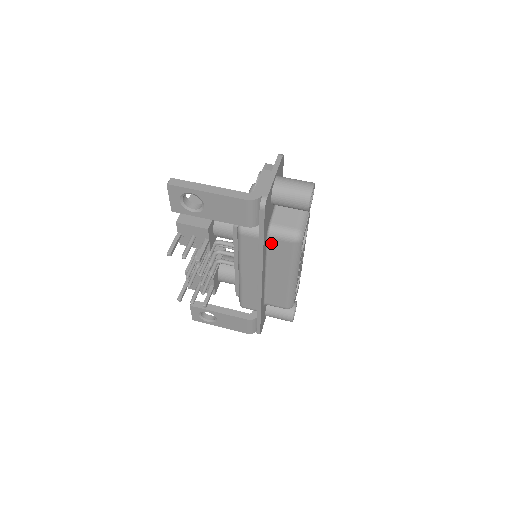
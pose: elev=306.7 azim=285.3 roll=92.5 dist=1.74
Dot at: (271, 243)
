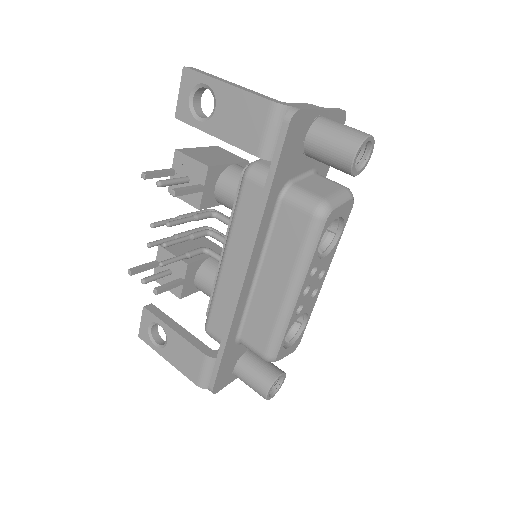
Dot at: (281, 212)
